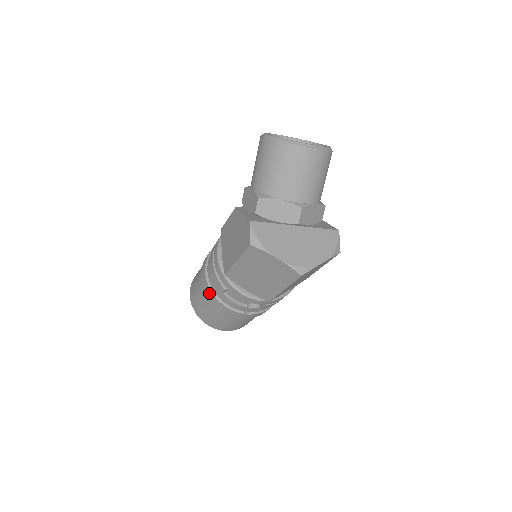
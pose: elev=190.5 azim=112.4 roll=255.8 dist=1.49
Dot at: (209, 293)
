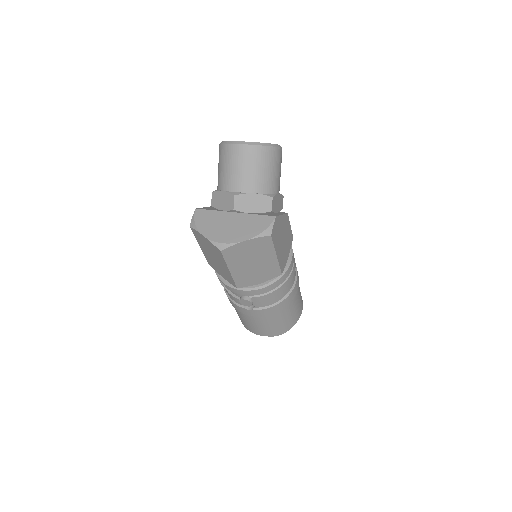
Dot at: occluded
